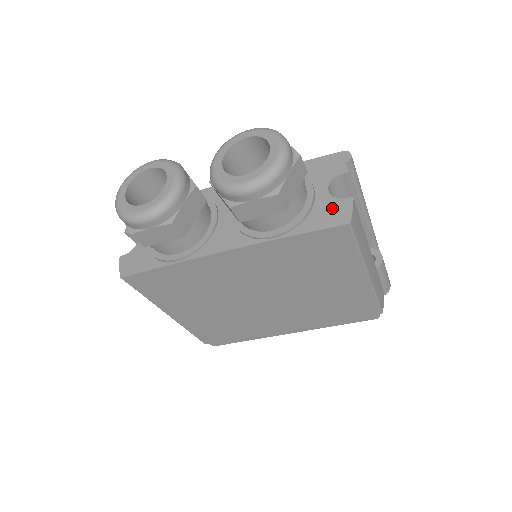
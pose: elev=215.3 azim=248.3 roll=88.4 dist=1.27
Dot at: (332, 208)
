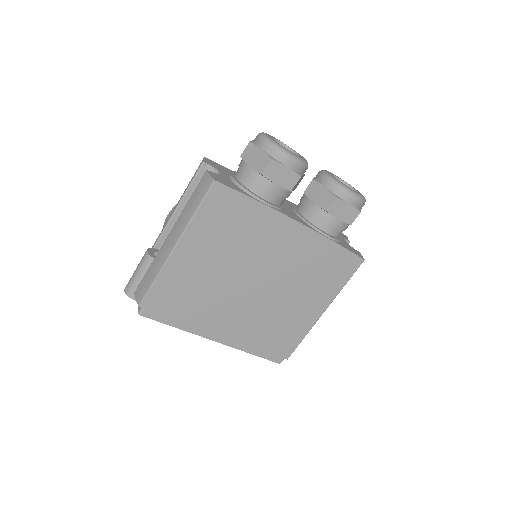
Dot at: (352, 248)
